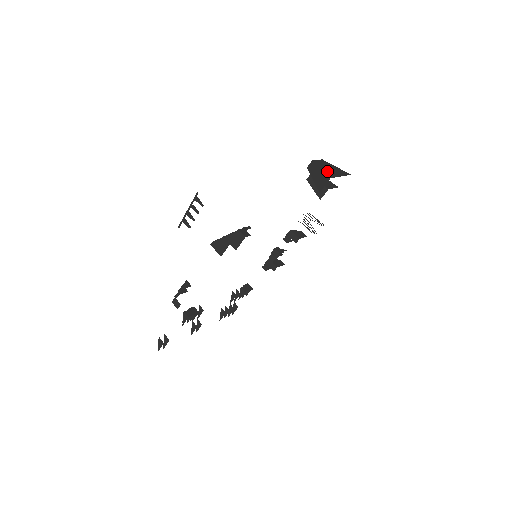
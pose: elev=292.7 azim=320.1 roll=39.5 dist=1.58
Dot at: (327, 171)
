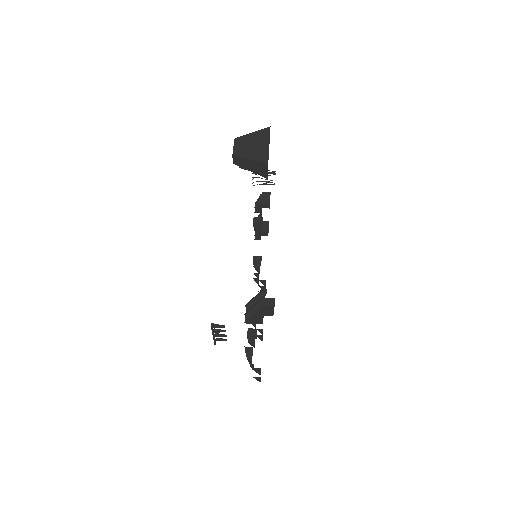
Dot at: (256, 155)
